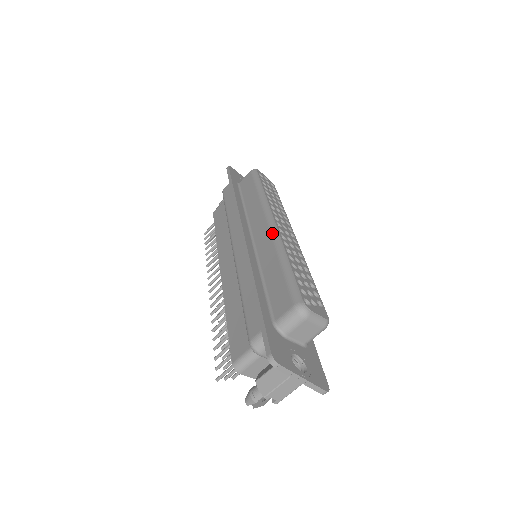
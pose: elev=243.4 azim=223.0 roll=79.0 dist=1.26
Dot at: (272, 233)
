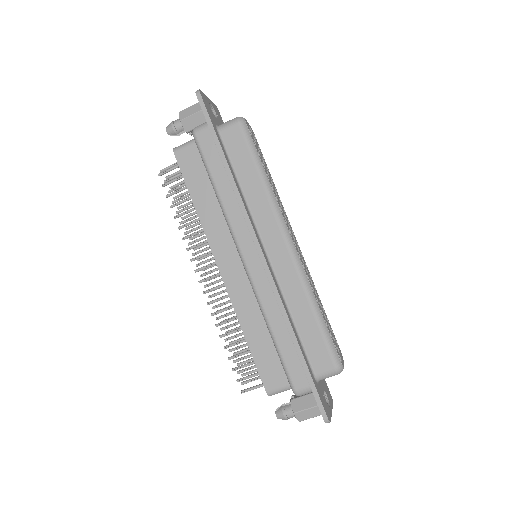
Dot at: (296, 265)
